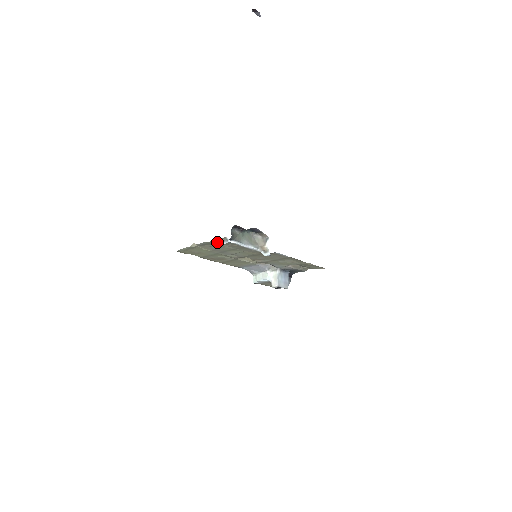
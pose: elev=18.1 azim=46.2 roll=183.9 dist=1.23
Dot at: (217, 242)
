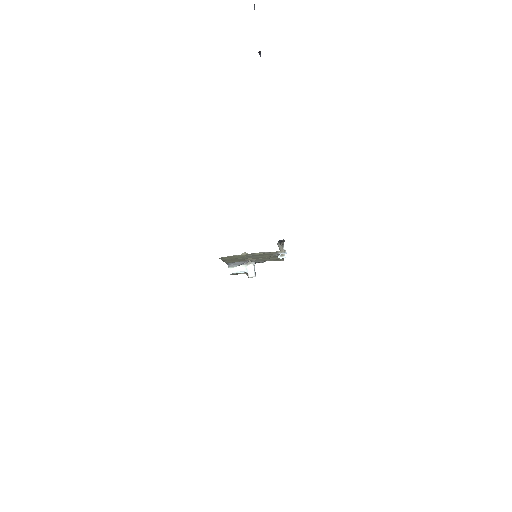
Dot at: (268, 252)
